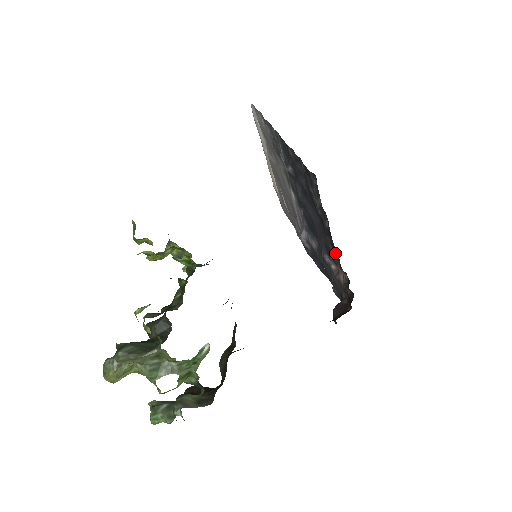
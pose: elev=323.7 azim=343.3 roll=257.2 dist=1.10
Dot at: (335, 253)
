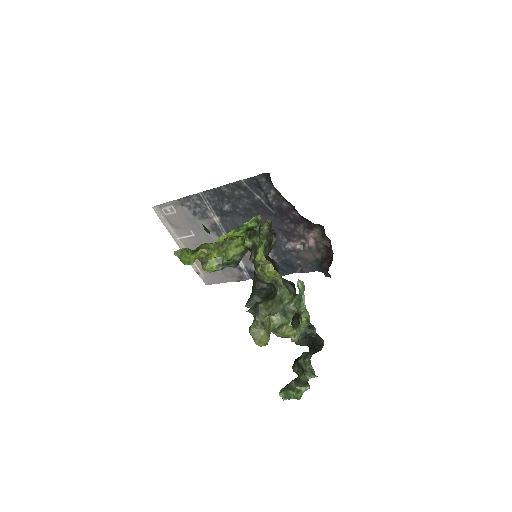
Dot at: (298, 226)
